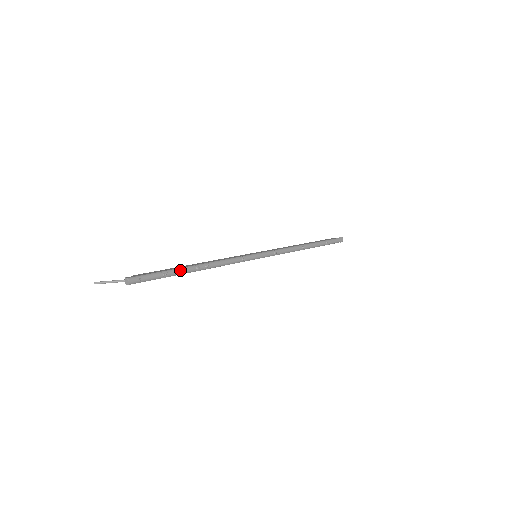
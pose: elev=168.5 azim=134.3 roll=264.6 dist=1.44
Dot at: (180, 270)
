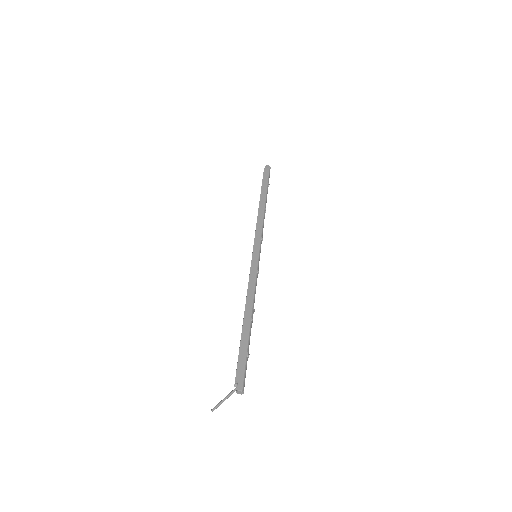
Dot at: occluded
